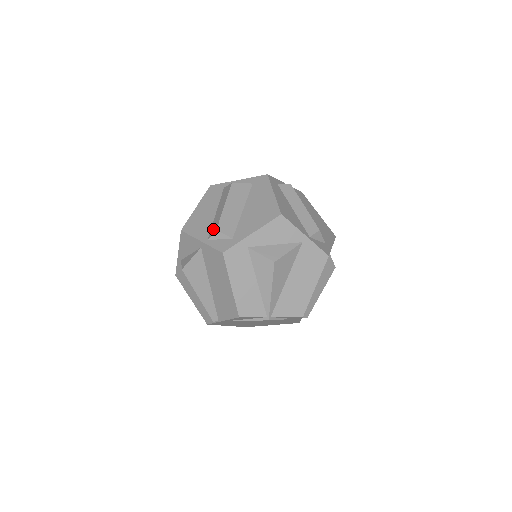
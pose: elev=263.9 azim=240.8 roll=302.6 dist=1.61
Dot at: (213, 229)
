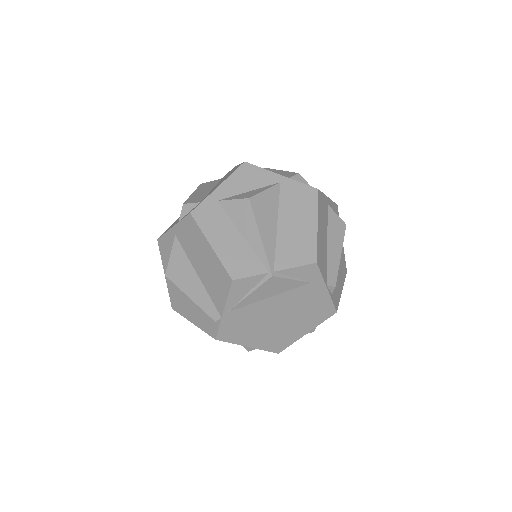
Dot at: occluded
